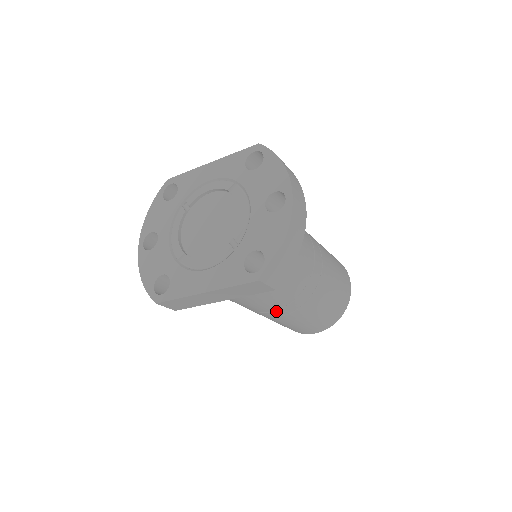
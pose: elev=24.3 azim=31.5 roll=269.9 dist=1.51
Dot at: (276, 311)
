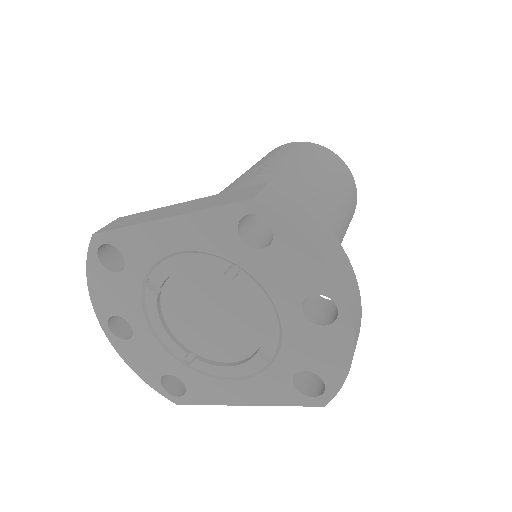
Dot at: occluded
